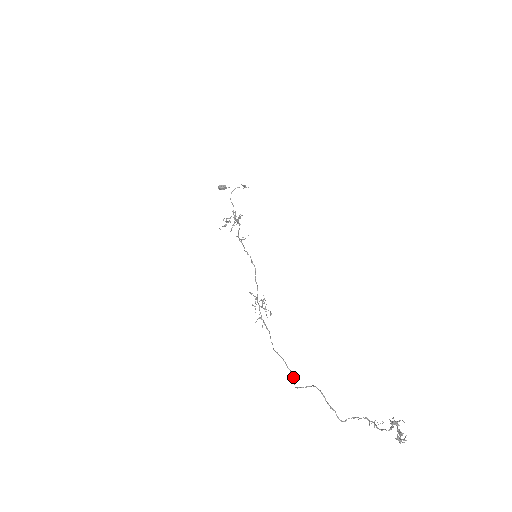
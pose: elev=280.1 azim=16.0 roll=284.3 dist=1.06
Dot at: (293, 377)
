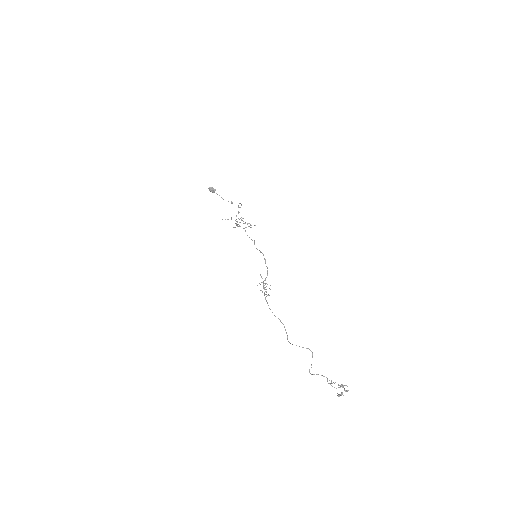
Dot at: occluded
